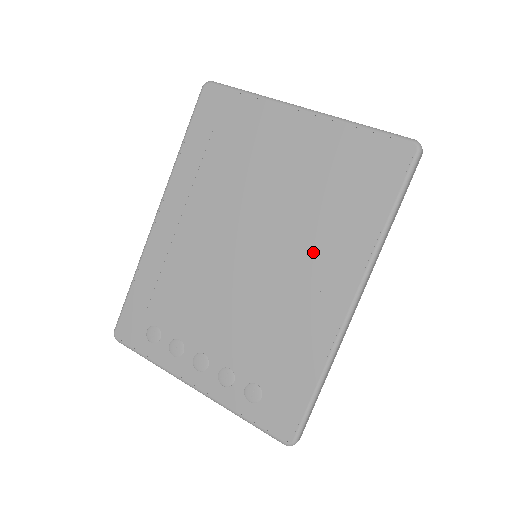
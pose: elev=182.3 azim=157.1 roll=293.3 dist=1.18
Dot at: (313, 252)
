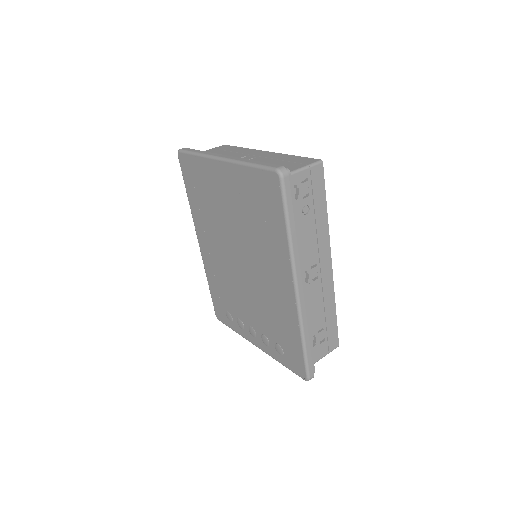
Dot at: (265, 258)
